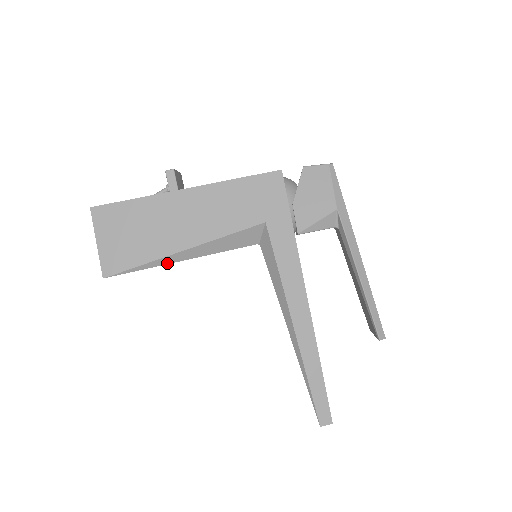
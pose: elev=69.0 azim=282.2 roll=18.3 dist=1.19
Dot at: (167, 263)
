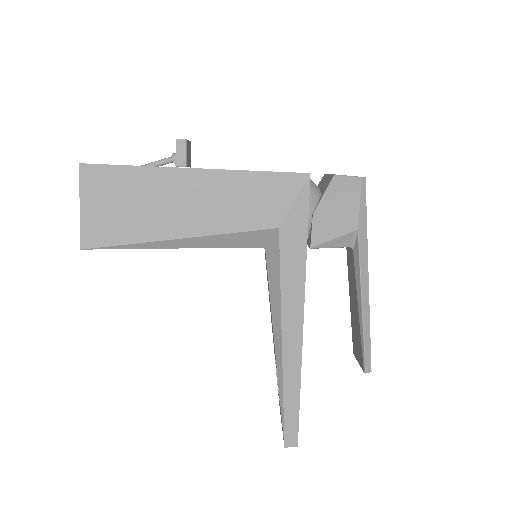
Dot at: (158, 247)
